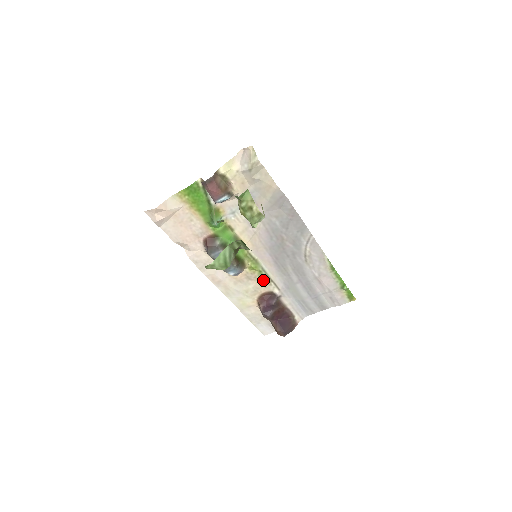
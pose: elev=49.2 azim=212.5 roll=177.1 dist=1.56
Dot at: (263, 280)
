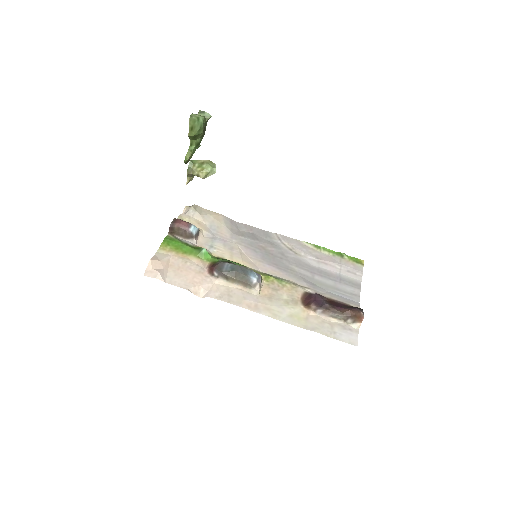
Dot at: (287, 286)
